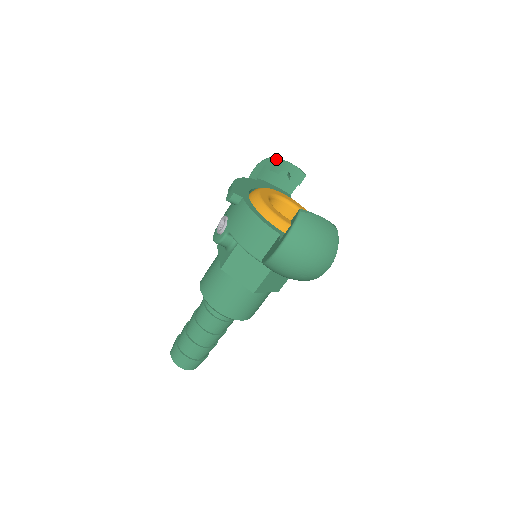
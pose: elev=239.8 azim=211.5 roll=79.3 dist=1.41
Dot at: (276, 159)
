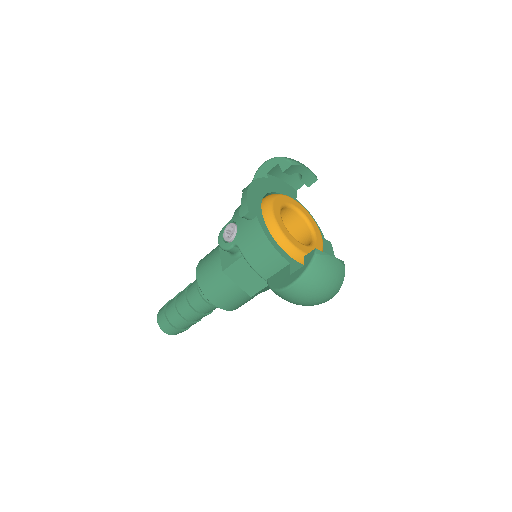
Dot at: (292, 164)
